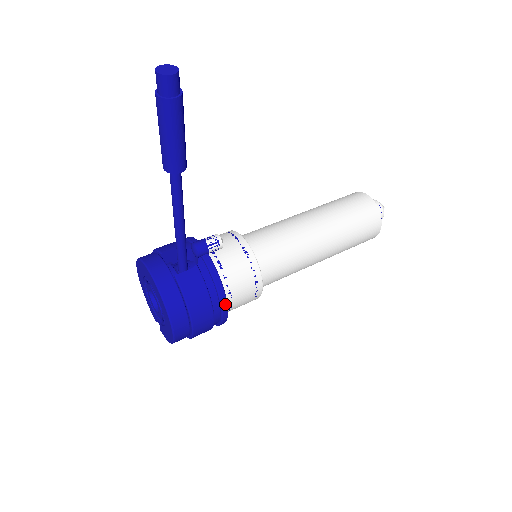
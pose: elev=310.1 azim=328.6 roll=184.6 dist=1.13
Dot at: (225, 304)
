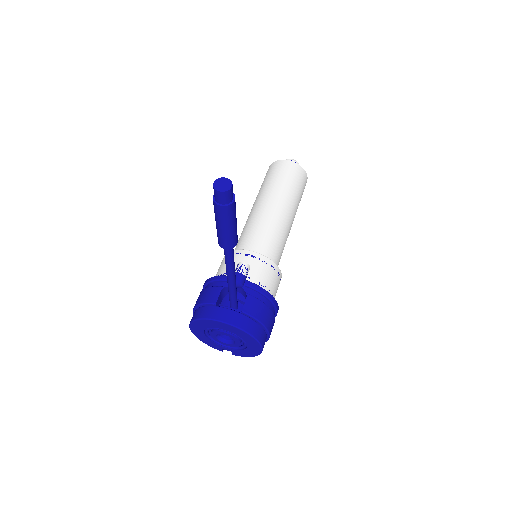
Dot at: (276, 304)
